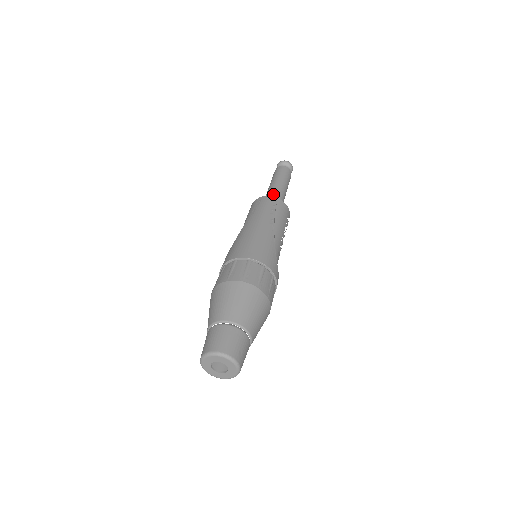
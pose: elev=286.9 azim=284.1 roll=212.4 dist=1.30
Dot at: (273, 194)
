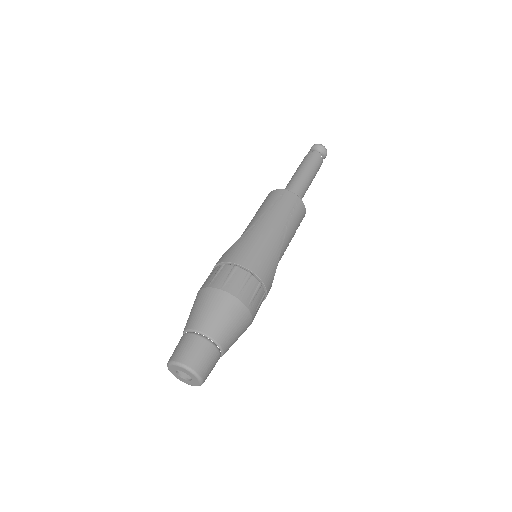
Dot at: (297, 187)
